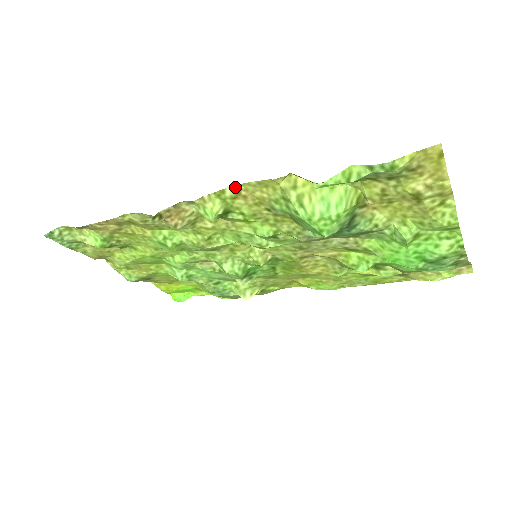
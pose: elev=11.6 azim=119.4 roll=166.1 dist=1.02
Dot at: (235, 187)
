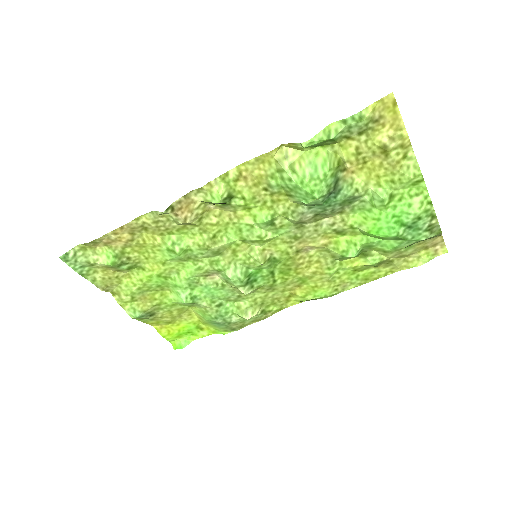
Dot at: (237, 168)
